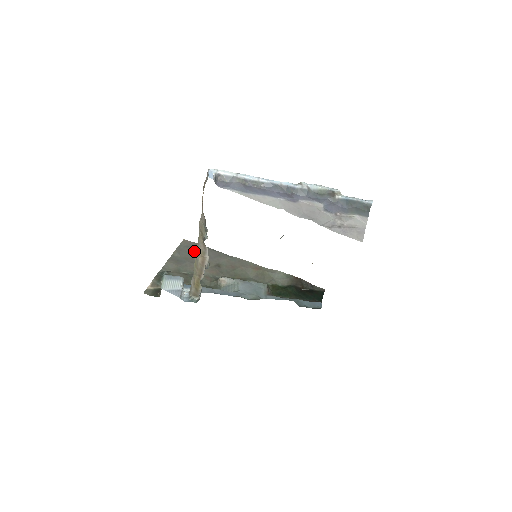
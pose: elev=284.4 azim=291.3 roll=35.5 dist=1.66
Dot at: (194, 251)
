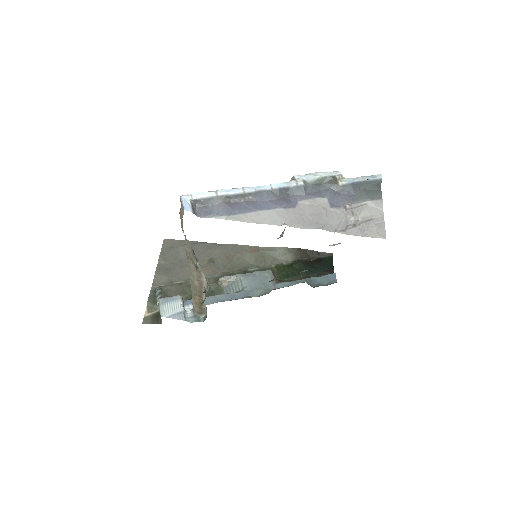
Dot at: (180, 251)
